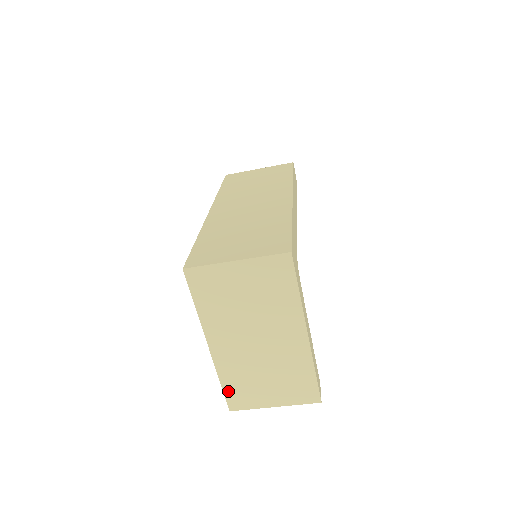
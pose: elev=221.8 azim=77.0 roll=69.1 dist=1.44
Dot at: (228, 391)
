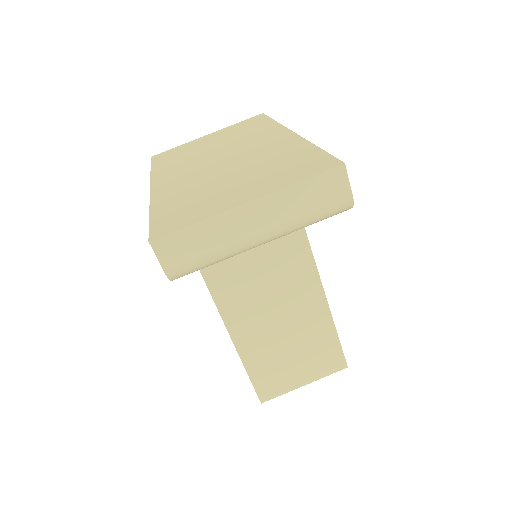
Dot at: (159, 216)
